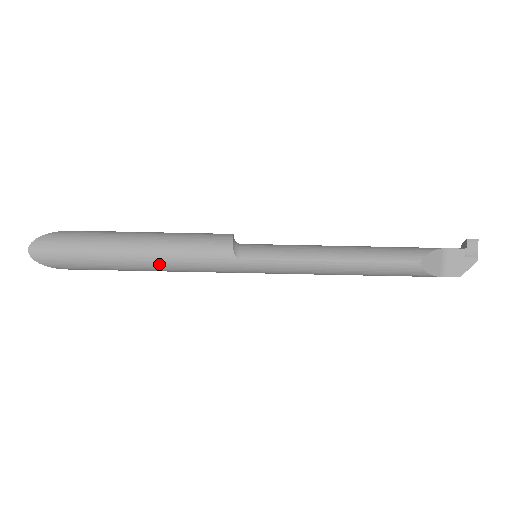
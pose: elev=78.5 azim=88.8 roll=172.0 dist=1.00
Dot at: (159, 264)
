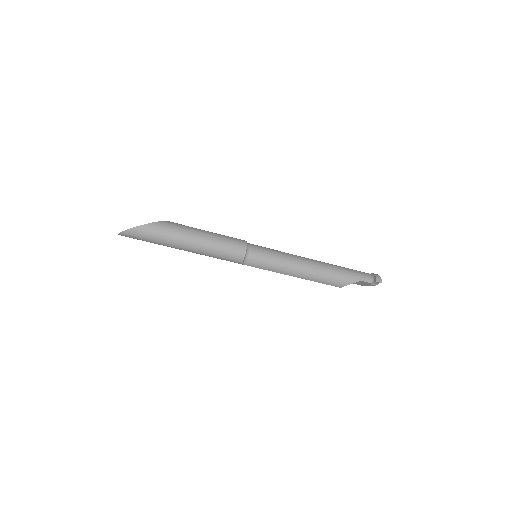
Dot at: occluded
